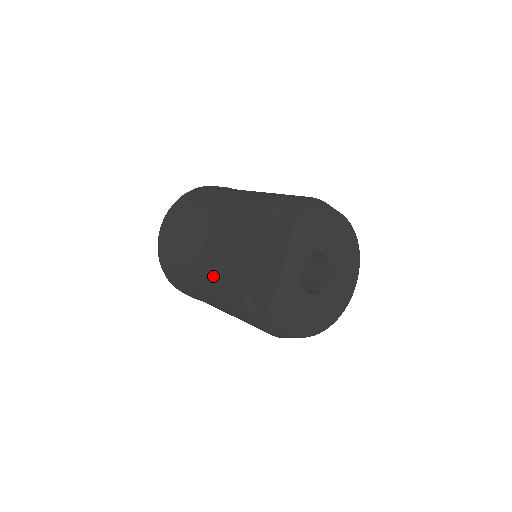
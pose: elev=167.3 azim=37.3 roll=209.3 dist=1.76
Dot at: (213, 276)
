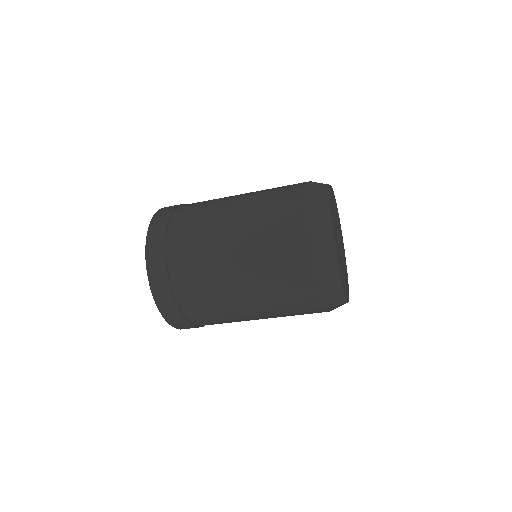
Dot at: (261, 260)
